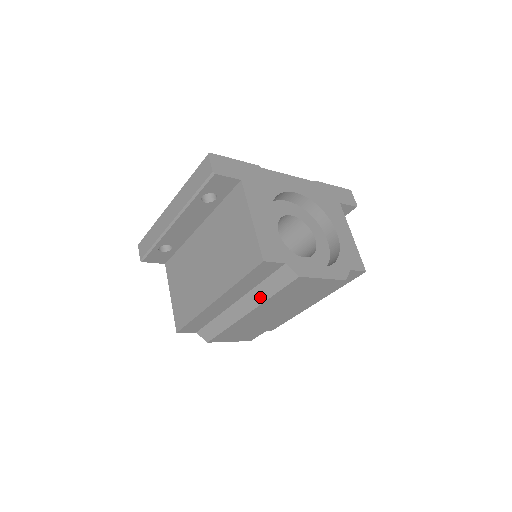
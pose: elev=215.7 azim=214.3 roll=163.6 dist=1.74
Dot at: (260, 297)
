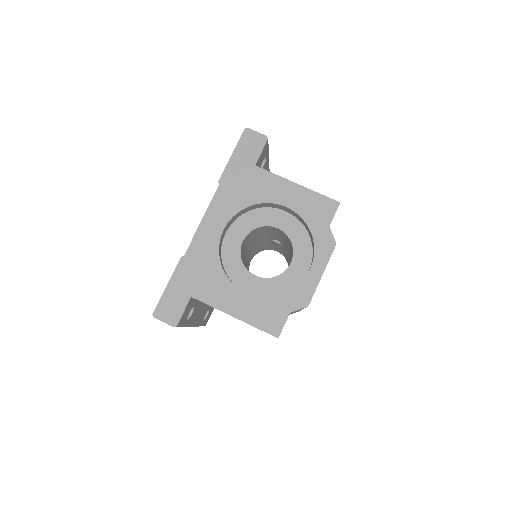
Dot at: (298, 310)
